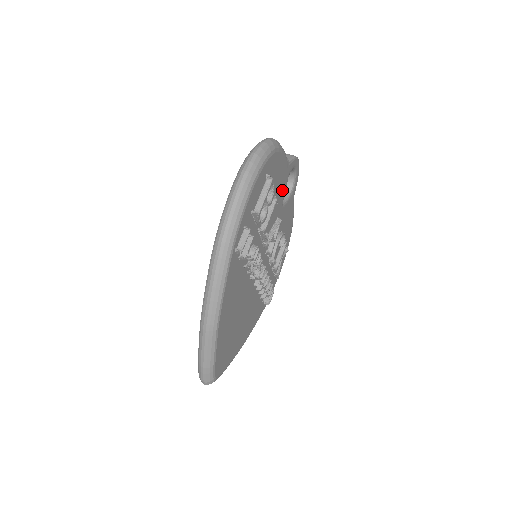
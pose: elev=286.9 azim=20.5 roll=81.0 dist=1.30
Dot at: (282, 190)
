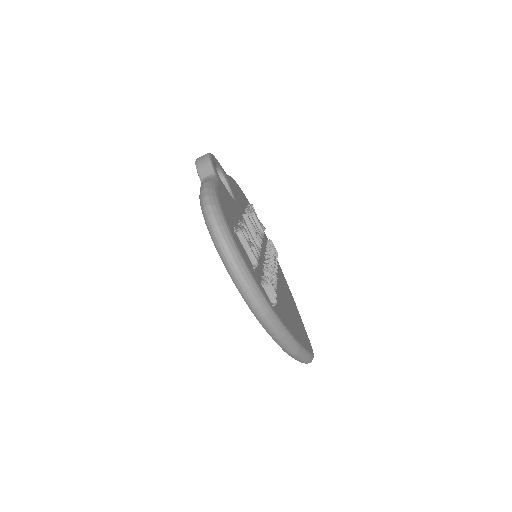
Dot at: (230, 199)
